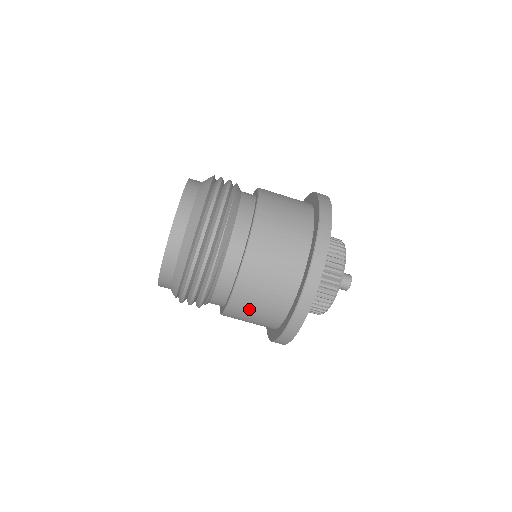
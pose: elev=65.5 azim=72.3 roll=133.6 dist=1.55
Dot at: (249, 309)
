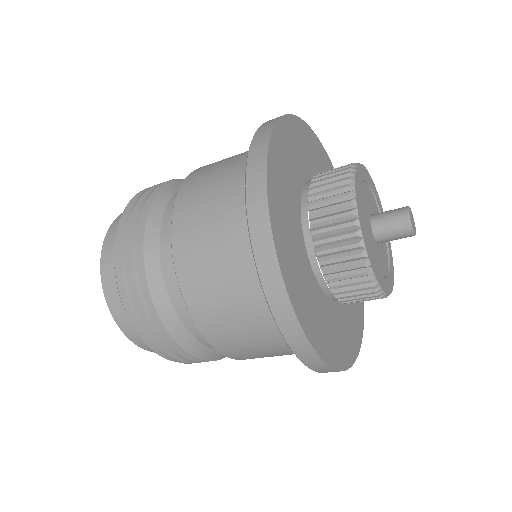
Dot at: occluded
